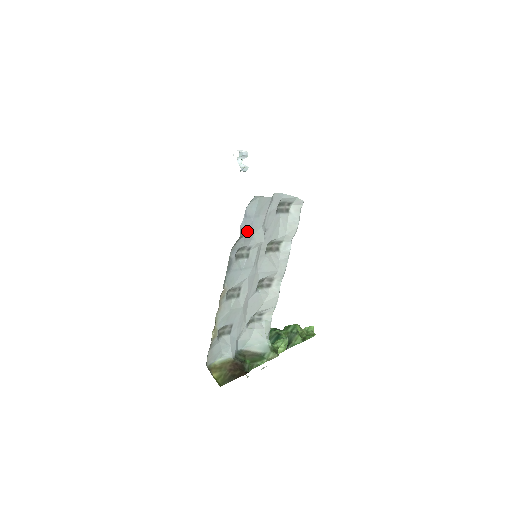
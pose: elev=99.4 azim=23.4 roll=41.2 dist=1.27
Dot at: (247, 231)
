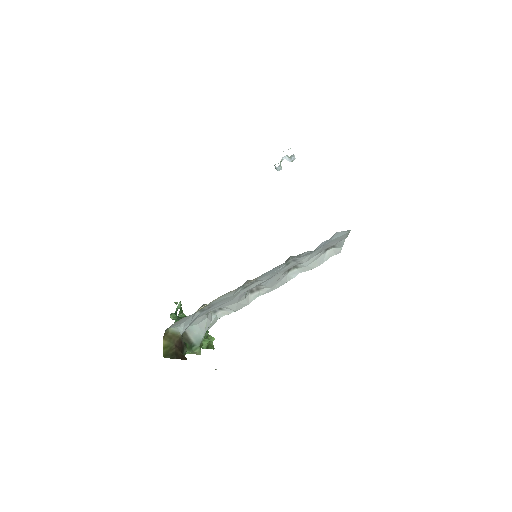
Dot at: (316, 249)
